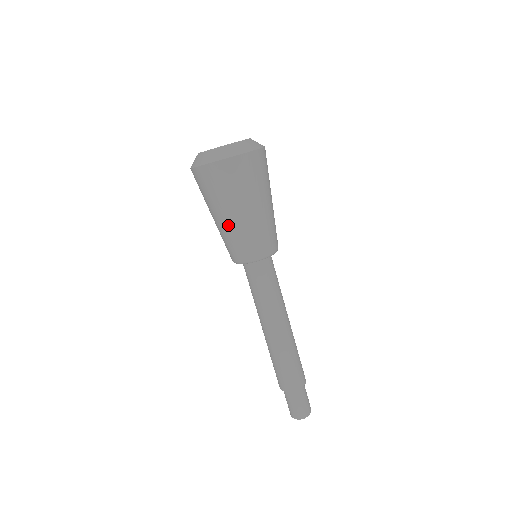
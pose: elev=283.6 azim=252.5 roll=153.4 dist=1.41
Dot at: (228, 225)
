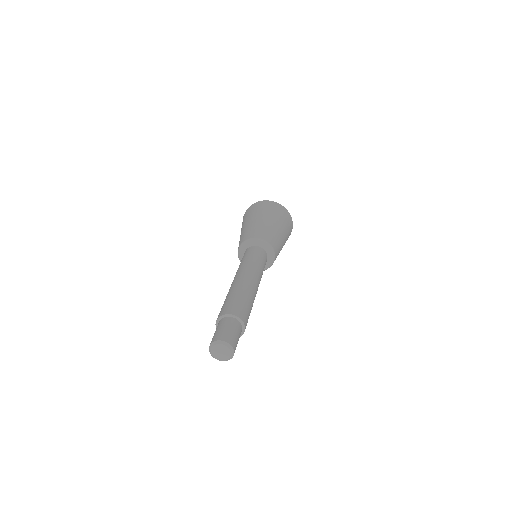
Dot at: (248, 225)
